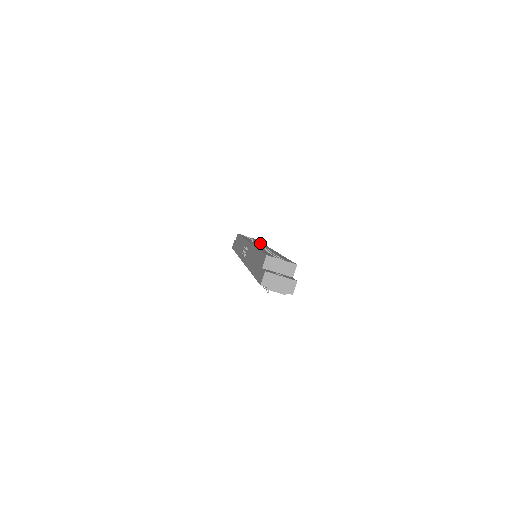
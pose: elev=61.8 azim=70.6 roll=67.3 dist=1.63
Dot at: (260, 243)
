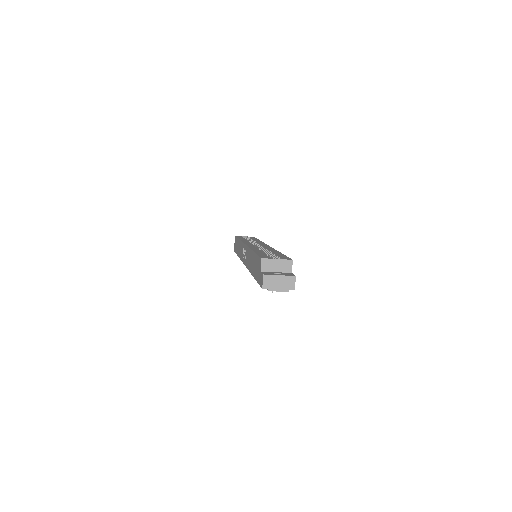
Dot at: occluded
